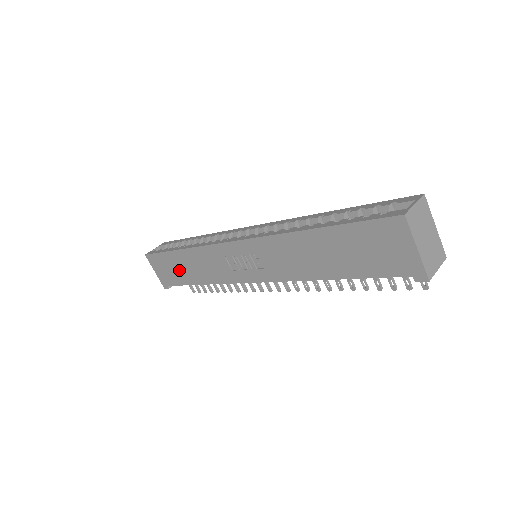
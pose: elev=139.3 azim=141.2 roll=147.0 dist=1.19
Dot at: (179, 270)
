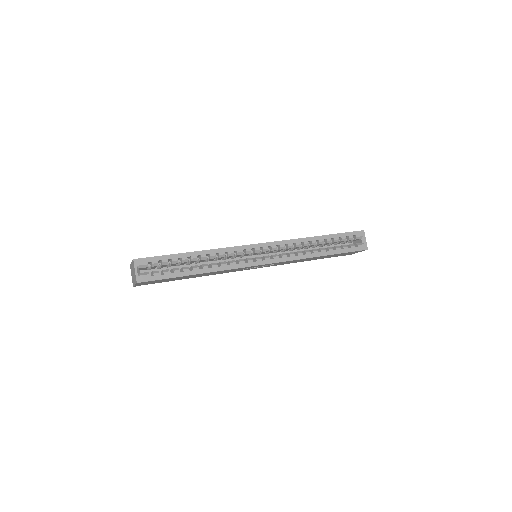
Dot at: occluded
